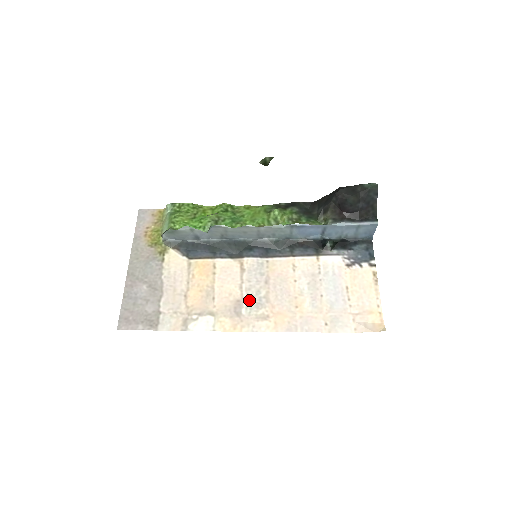
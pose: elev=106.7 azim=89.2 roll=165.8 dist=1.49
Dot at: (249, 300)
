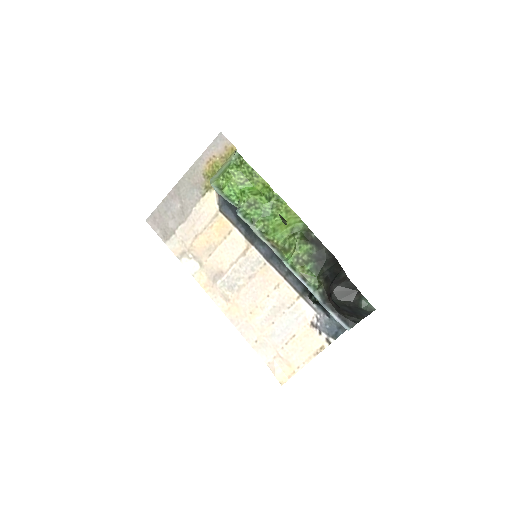
Dot at: (228, 278)
